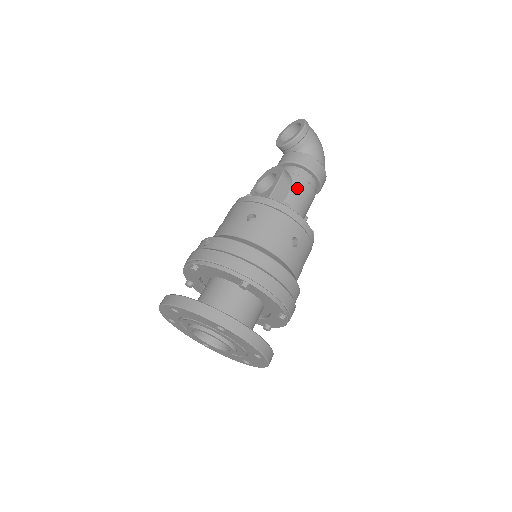
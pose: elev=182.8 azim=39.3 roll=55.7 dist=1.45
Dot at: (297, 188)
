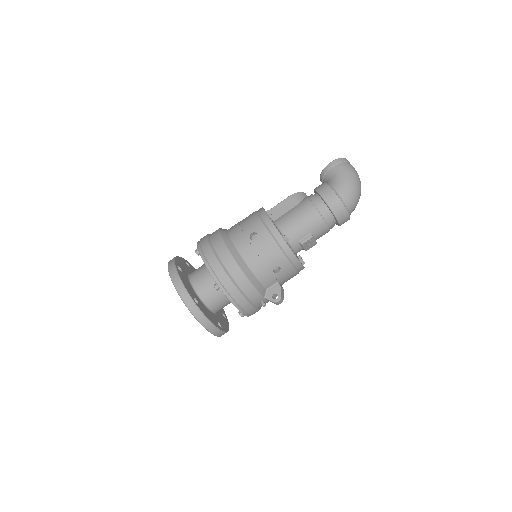
Dot at: (299, 206)
